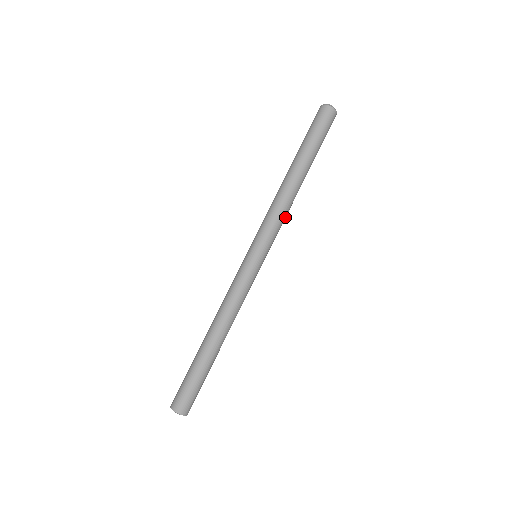
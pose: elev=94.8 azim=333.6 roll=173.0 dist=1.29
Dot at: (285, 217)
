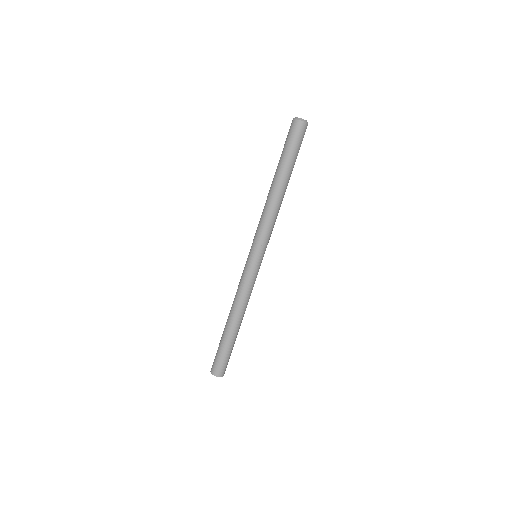
Dot at: (273, 222)
